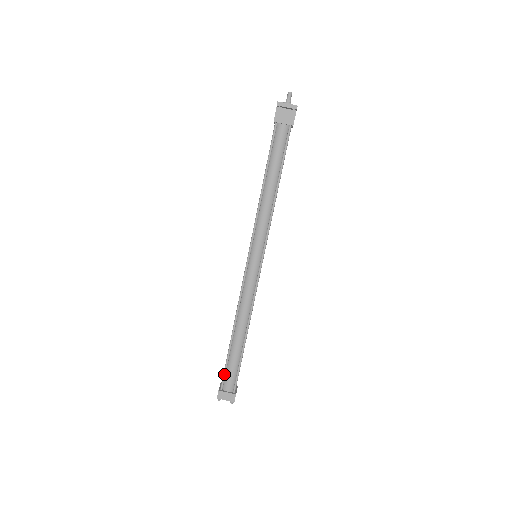
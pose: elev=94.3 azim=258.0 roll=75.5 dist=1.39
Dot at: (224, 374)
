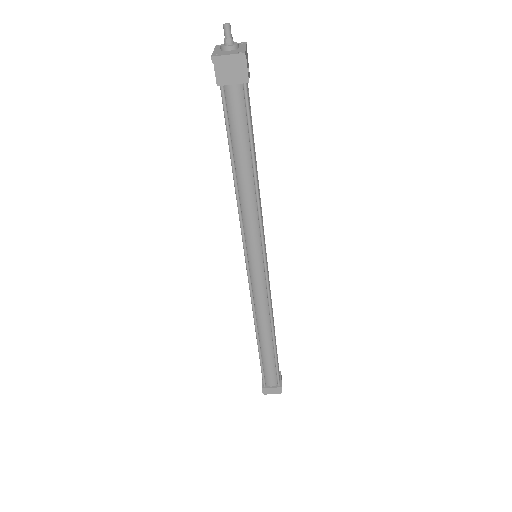
Dot at: (262, 374)
